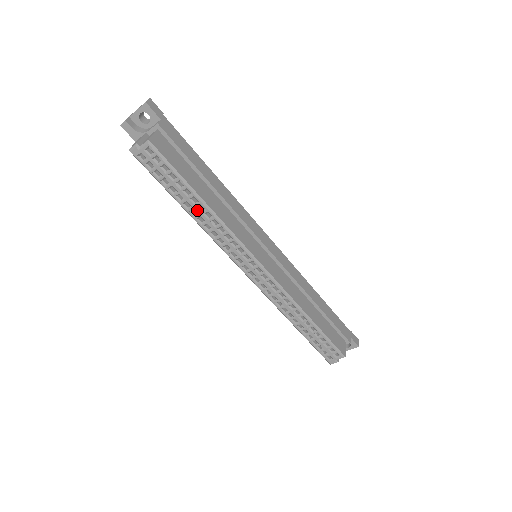
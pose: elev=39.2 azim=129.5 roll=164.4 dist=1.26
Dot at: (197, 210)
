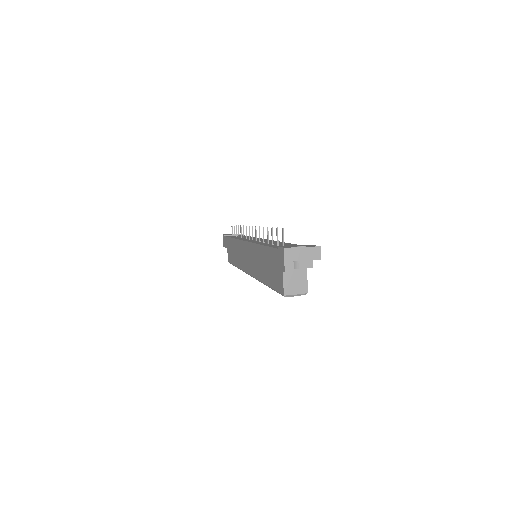
Dot at: occluded
